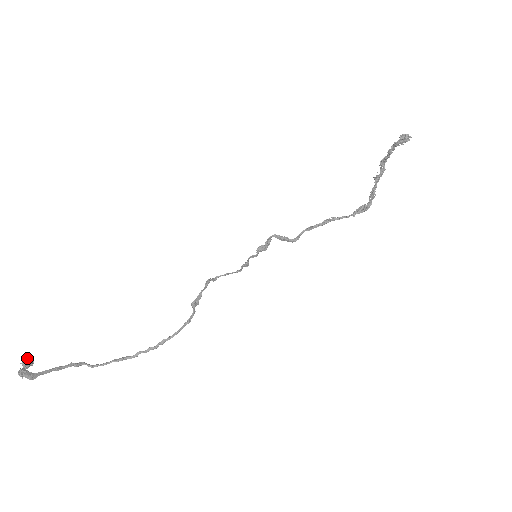
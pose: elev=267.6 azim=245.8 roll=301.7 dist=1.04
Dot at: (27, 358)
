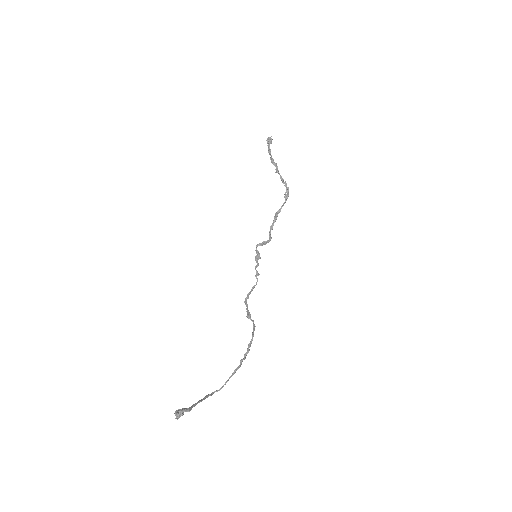
Dot at: (177, 411)
